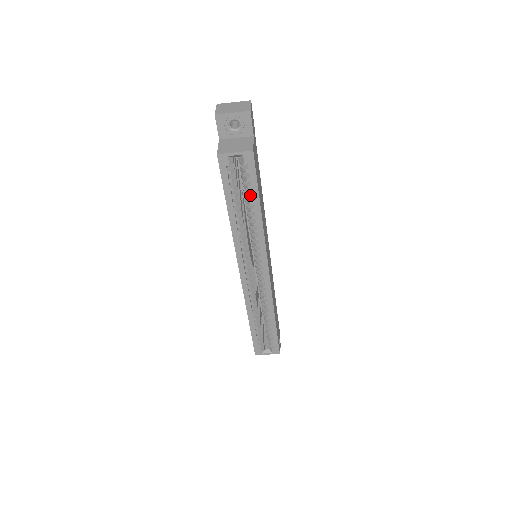
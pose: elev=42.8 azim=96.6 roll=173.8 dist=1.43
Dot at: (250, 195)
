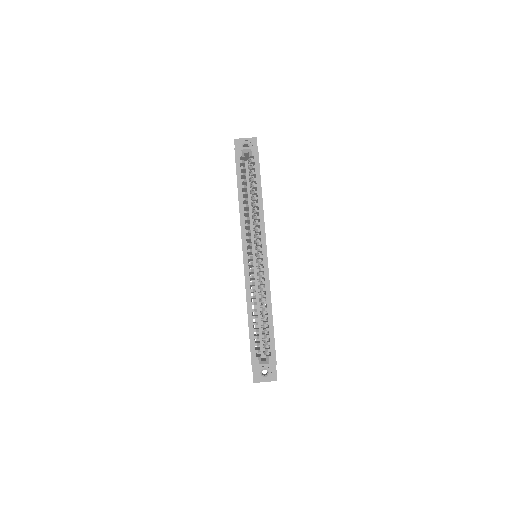
Dot at: (255, 179)
